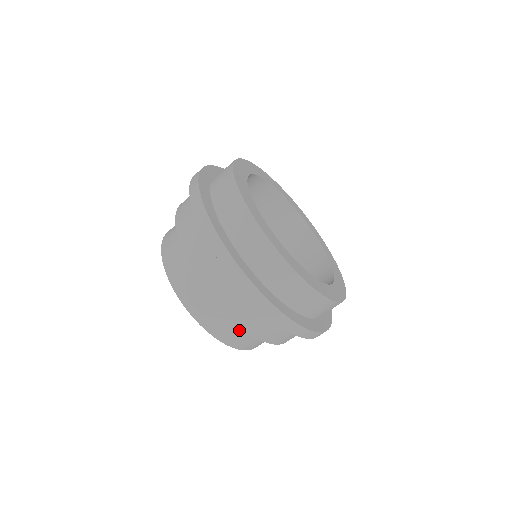
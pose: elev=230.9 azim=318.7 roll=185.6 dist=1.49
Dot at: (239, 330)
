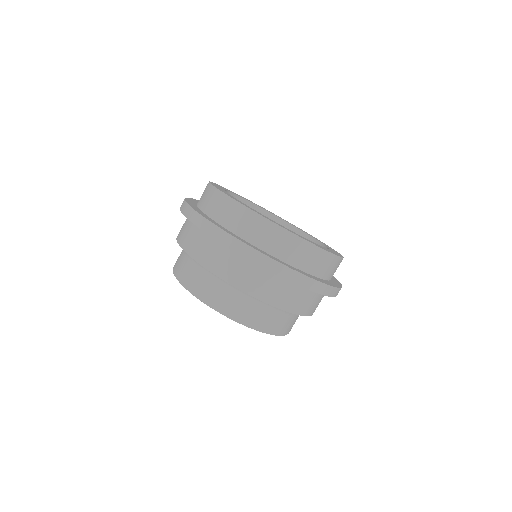
Dot at: (258, 308)
